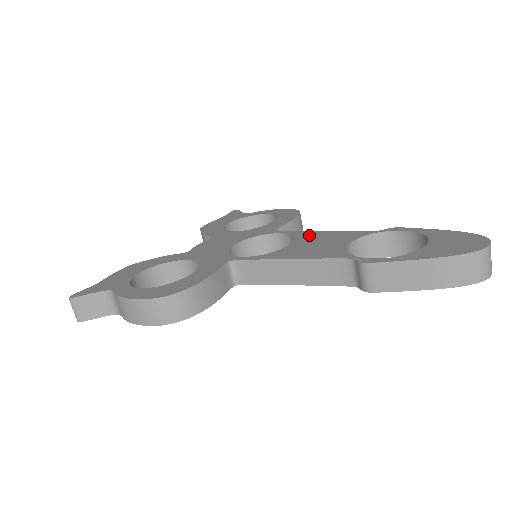
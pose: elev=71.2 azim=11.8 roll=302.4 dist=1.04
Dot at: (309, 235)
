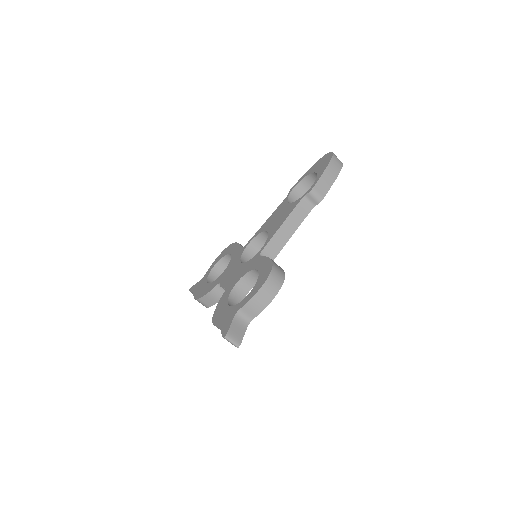
Dot at: (265, 225)
